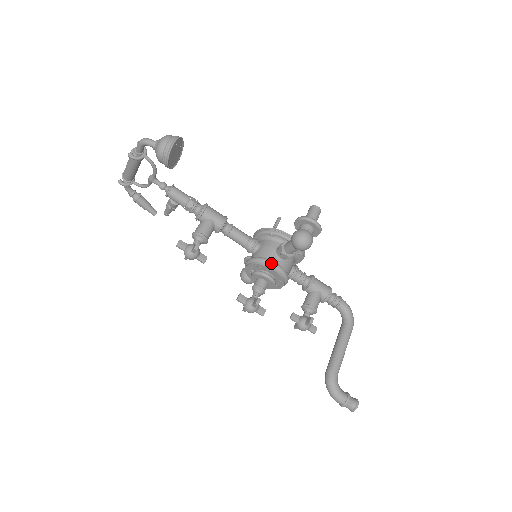
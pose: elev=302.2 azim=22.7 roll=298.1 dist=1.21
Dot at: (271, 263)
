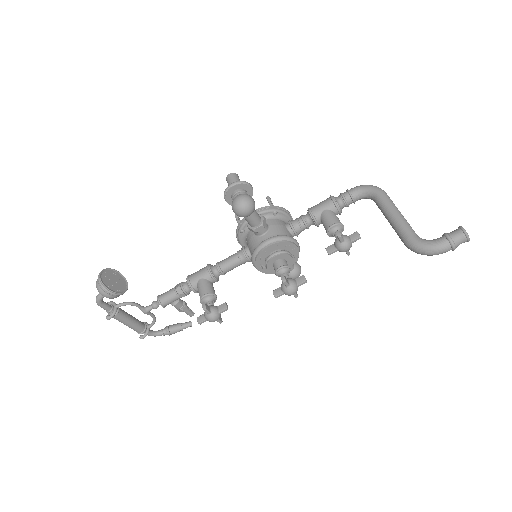
Dot at: (260, 246)
